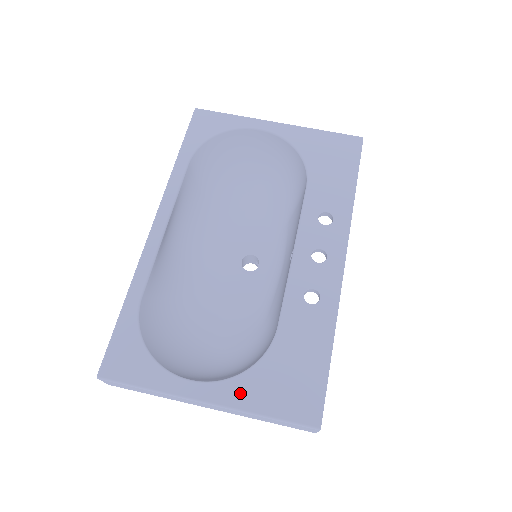
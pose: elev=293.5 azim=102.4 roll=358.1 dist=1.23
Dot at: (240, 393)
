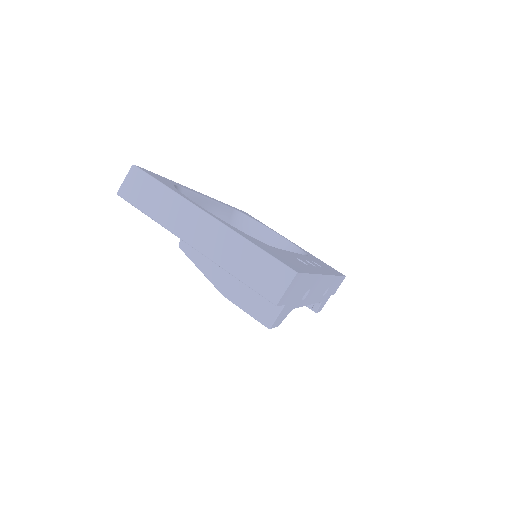
Dot at: (237, 230)
